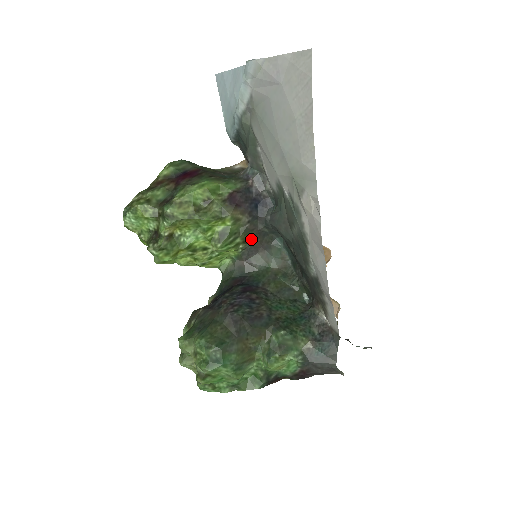
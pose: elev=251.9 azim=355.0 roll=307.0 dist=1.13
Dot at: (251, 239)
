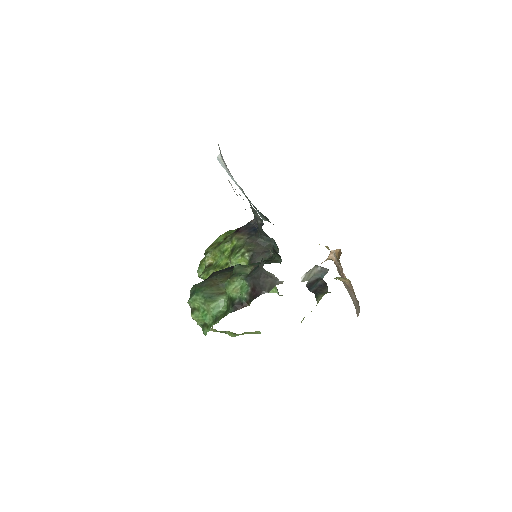
Dot at: (253, 248)
